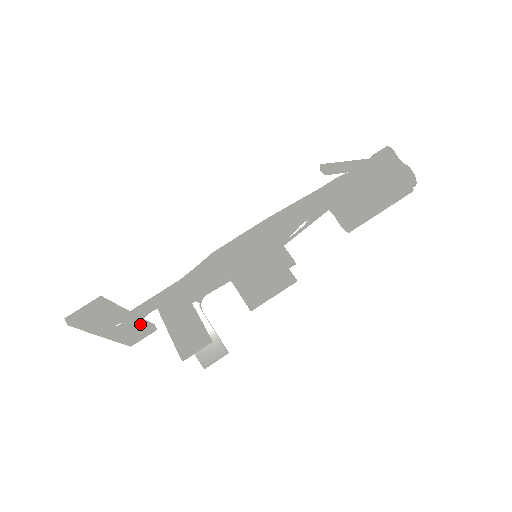
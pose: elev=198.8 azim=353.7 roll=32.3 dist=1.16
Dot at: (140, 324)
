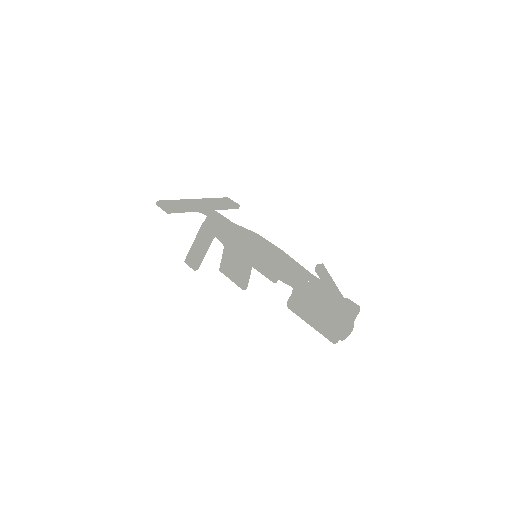
Dot at: (216, 209)
